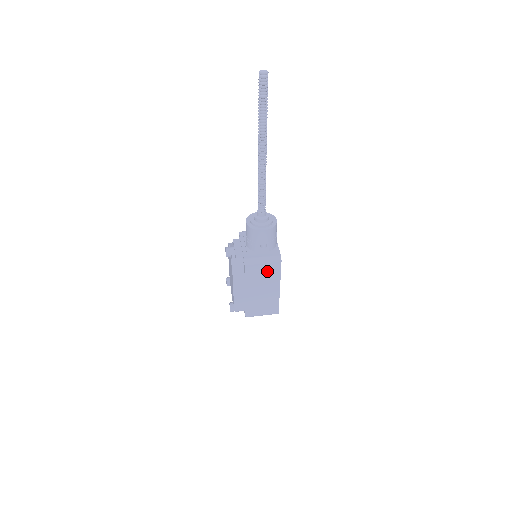
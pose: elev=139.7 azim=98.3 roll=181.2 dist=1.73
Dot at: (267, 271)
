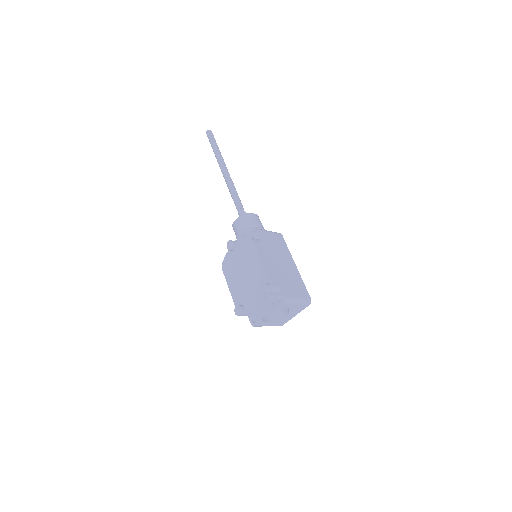
Dot at: (276, 242)
